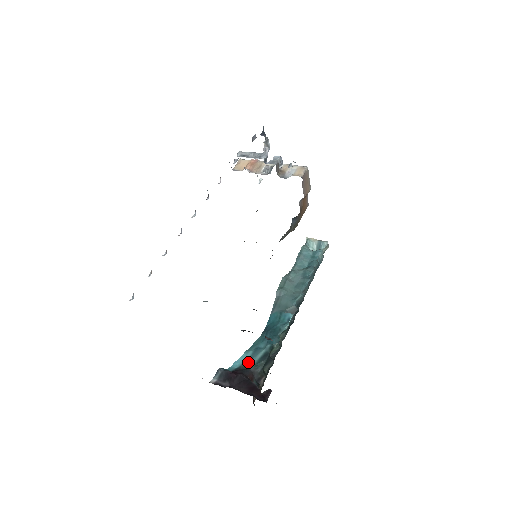
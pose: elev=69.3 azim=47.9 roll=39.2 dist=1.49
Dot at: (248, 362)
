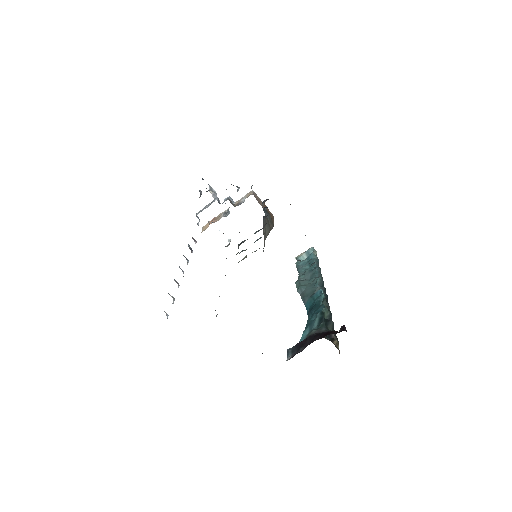
Dot at: (310, 332)
